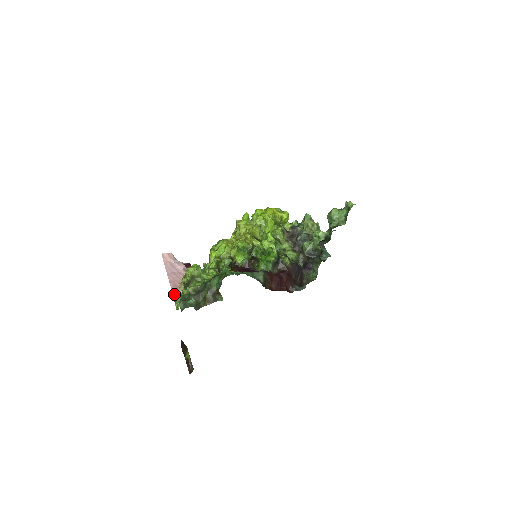
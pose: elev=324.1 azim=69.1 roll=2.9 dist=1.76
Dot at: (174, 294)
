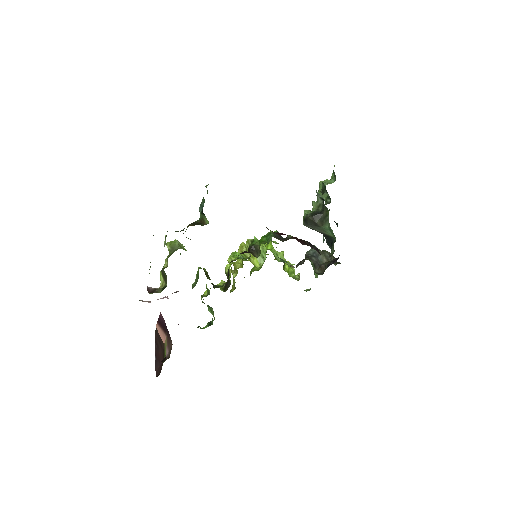
Dot at: (148, 287)
